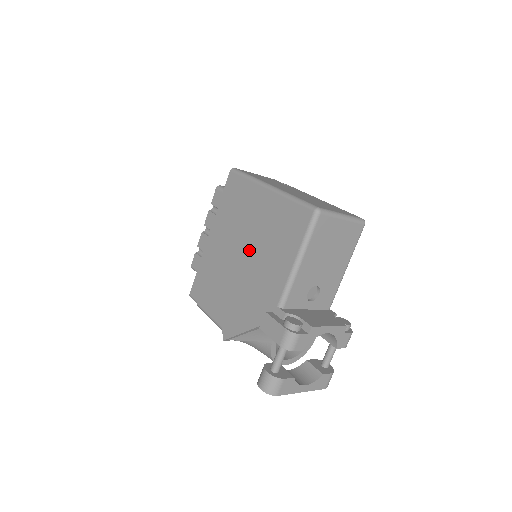
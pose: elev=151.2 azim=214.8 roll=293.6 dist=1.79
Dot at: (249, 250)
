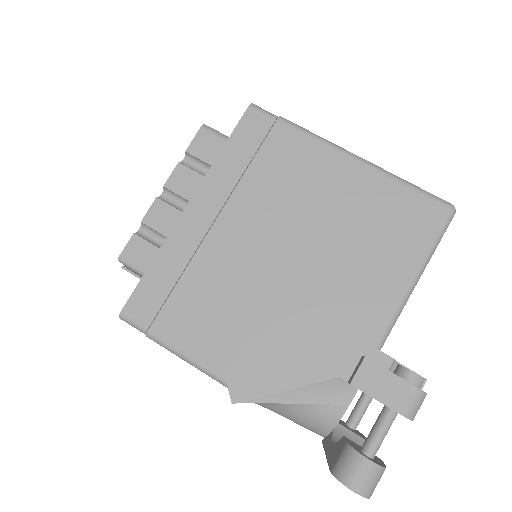
Dot at: (304, 248)
